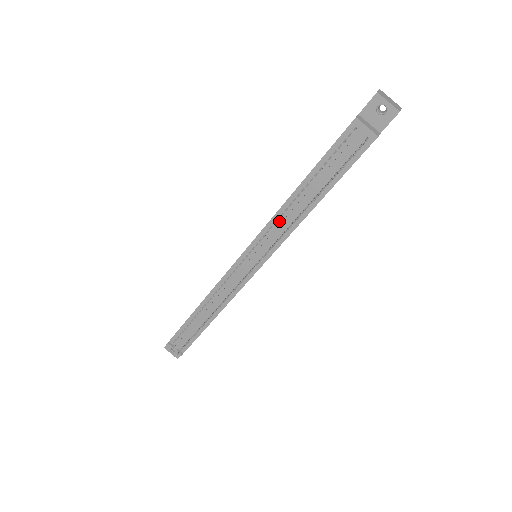
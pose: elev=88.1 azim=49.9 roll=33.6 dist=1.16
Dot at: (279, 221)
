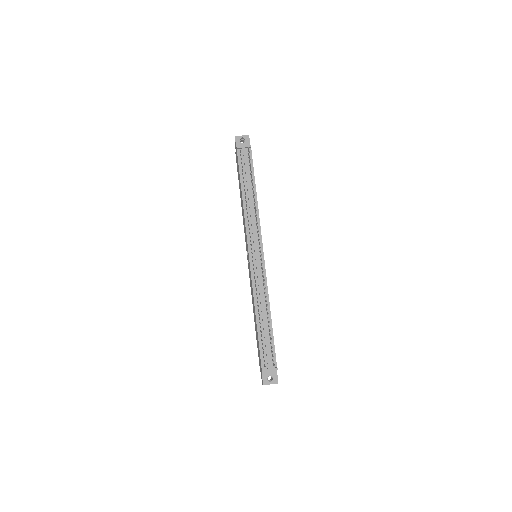
Dot at: (249, 218)
